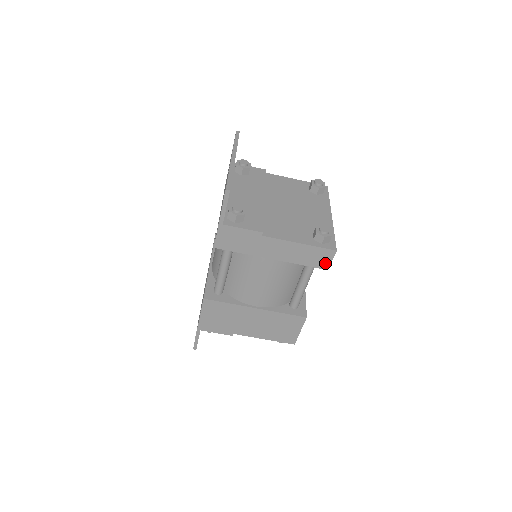
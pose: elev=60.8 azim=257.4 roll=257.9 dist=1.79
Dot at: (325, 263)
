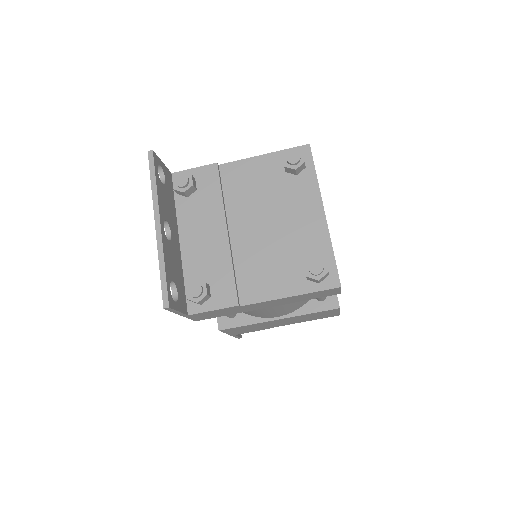
Dot at: (333, 293)
